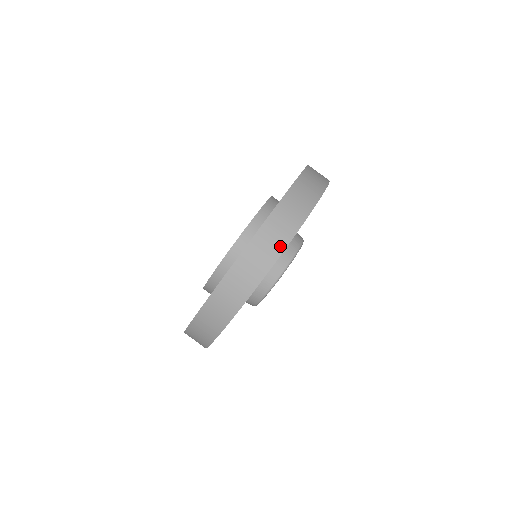
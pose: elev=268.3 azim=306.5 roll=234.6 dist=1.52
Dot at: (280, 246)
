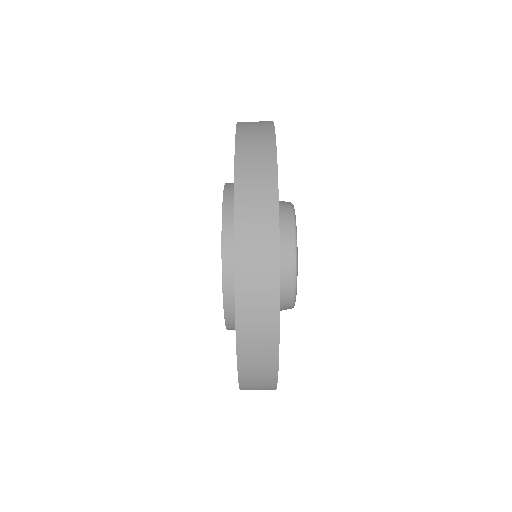
Dot at: (269, 149)
